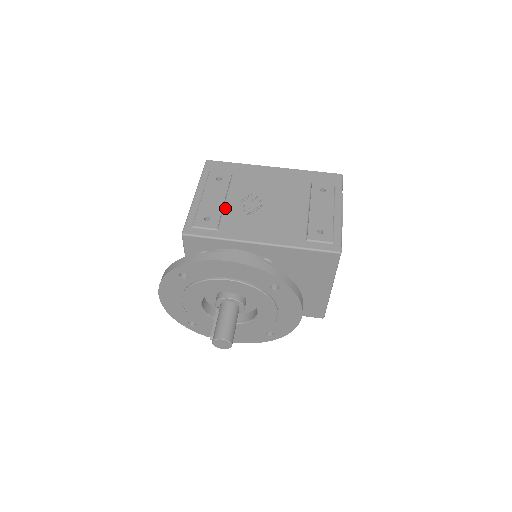
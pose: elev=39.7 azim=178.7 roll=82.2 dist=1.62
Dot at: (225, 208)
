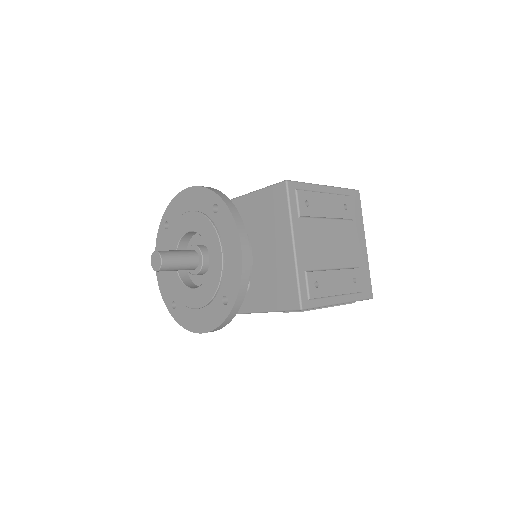
Dot at: occluded
